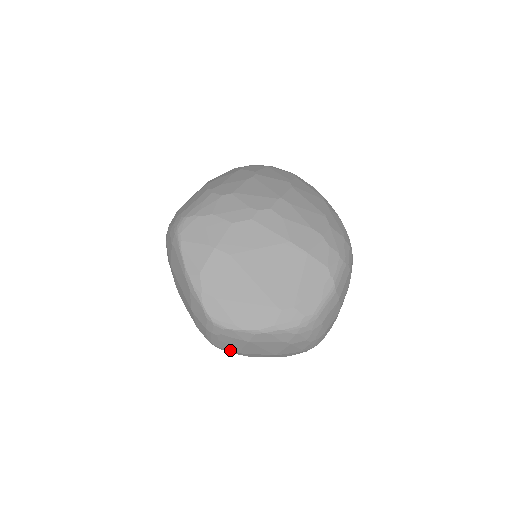
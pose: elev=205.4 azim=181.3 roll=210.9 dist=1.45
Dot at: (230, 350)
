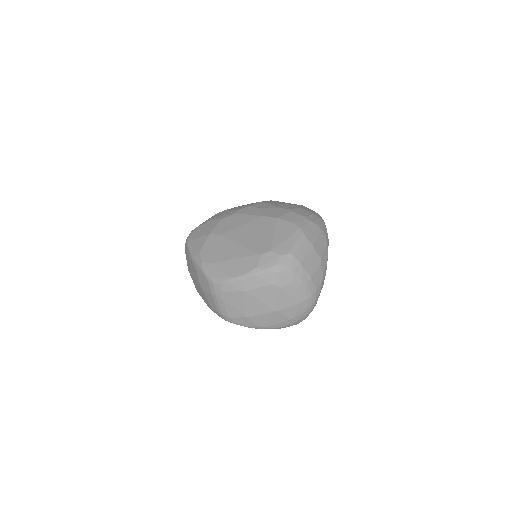
Dot at: (238, 317)
